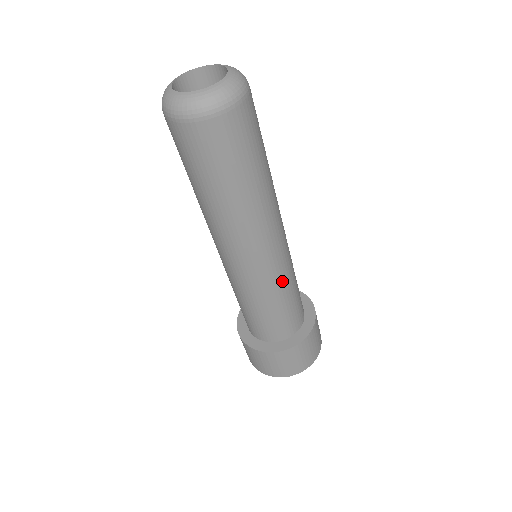
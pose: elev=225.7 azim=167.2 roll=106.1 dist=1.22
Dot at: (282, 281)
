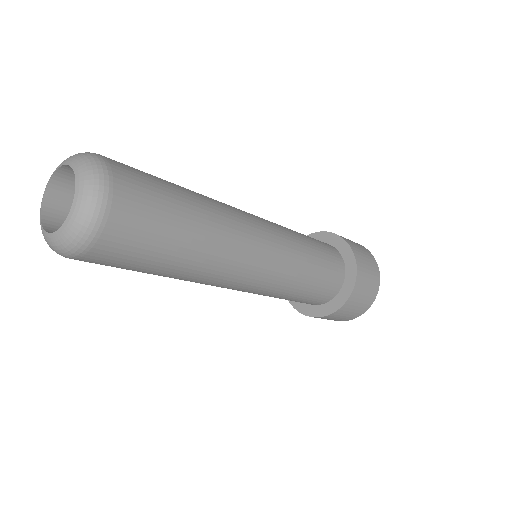
Dot at: (296, 247)
